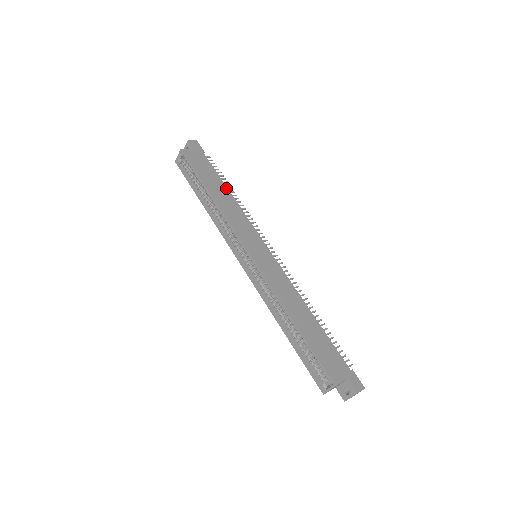
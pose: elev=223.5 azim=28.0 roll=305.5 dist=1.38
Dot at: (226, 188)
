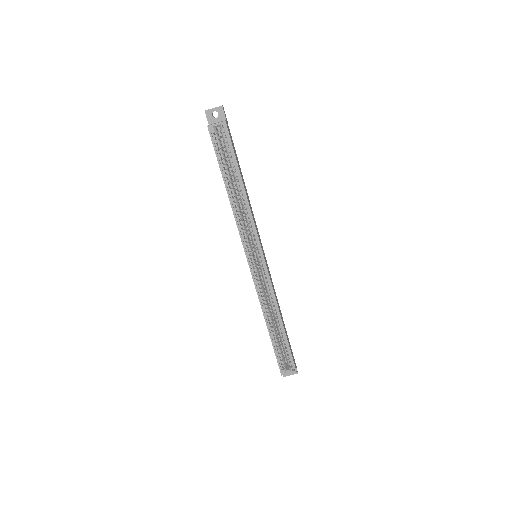
Dot at: occluded
